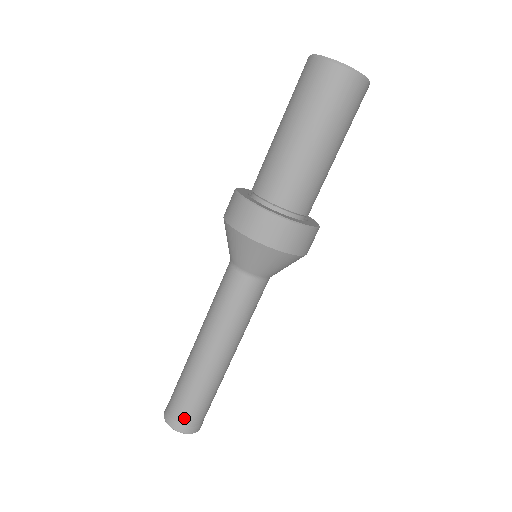
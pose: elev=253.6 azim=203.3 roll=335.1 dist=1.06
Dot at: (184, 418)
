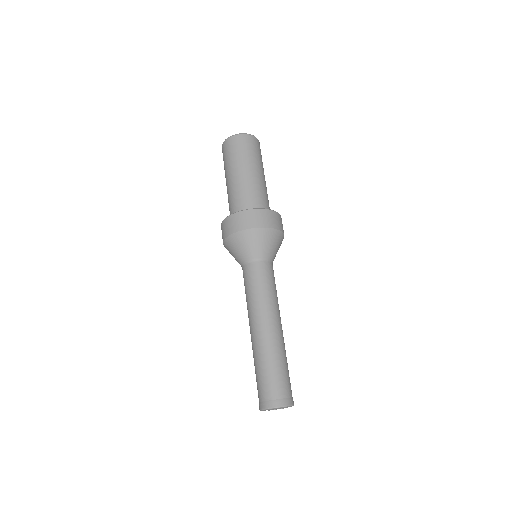
Dot at: (279, 392)
